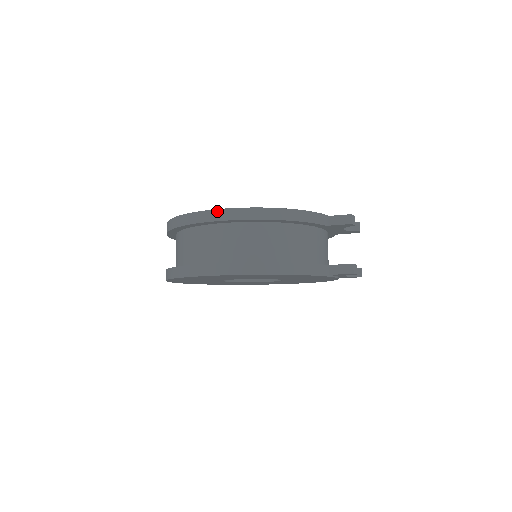
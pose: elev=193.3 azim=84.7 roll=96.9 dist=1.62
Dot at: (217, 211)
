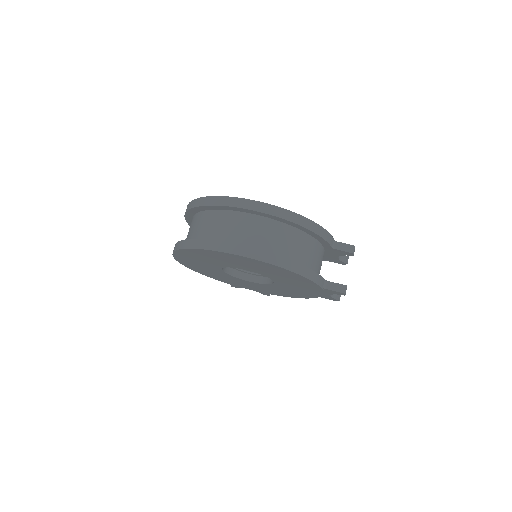
Dot at: (261, 203)
